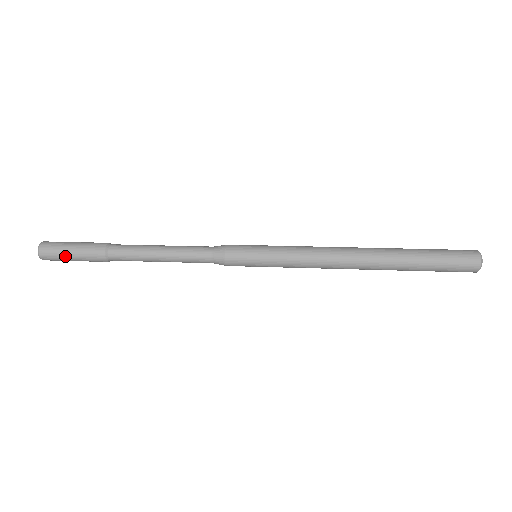
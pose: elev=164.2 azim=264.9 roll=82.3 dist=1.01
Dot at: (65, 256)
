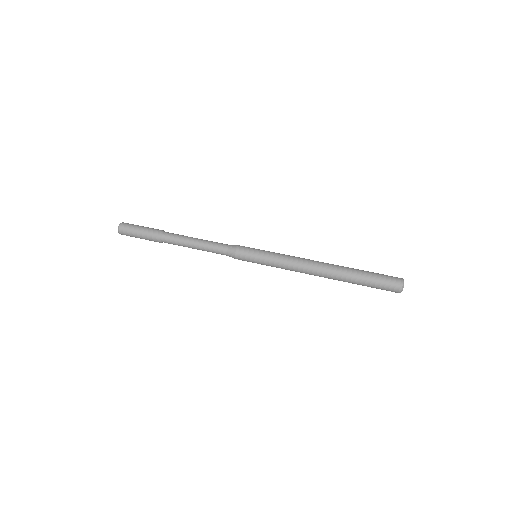
Dot at: occluded
